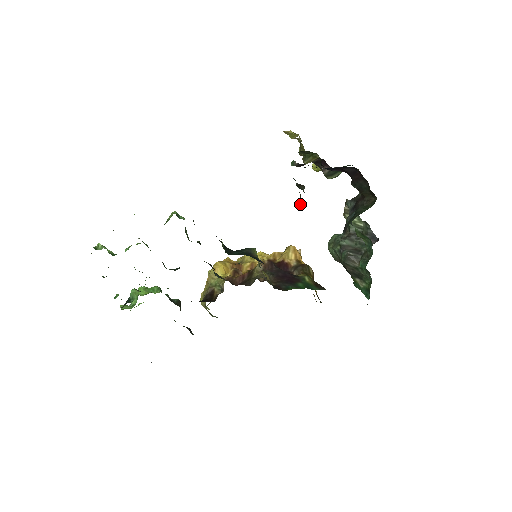
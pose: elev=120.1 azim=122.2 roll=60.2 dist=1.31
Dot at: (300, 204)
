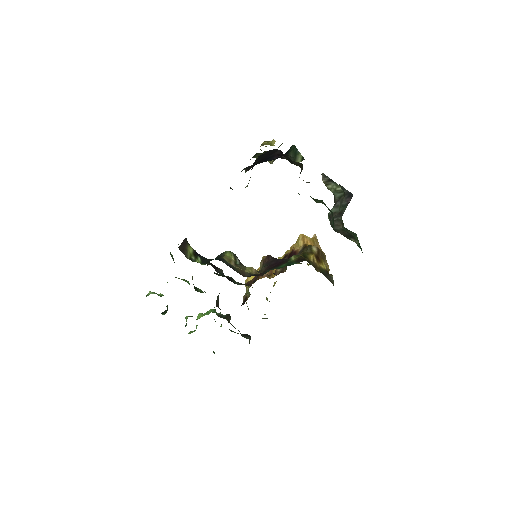
Dot at: occluded
